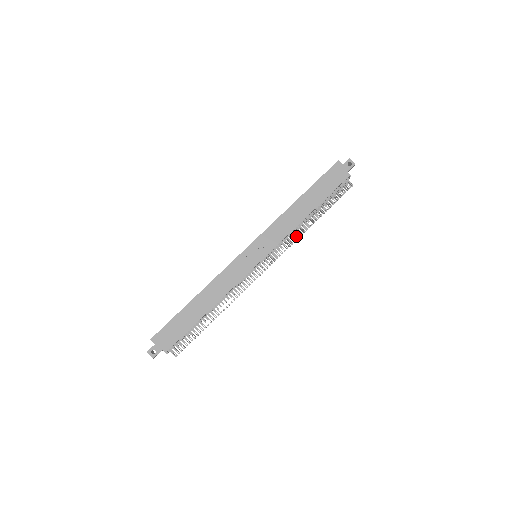
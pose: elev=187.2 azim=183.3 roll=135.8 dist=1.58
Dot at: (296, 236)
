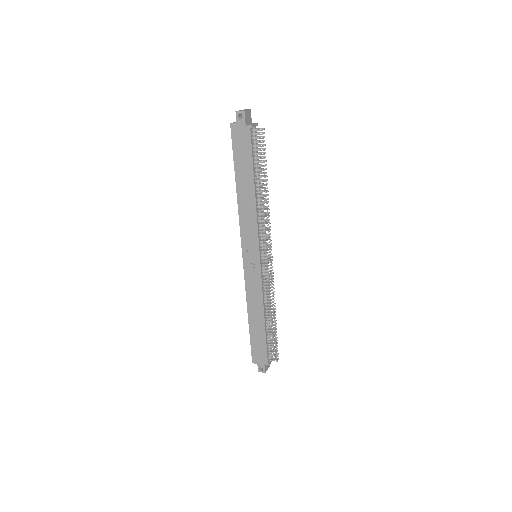
Dot at: occluded
